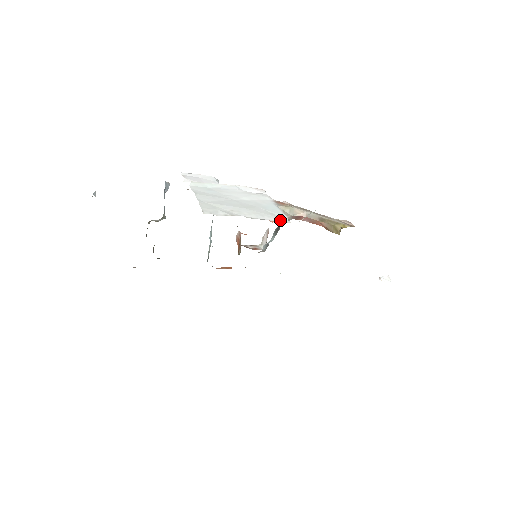
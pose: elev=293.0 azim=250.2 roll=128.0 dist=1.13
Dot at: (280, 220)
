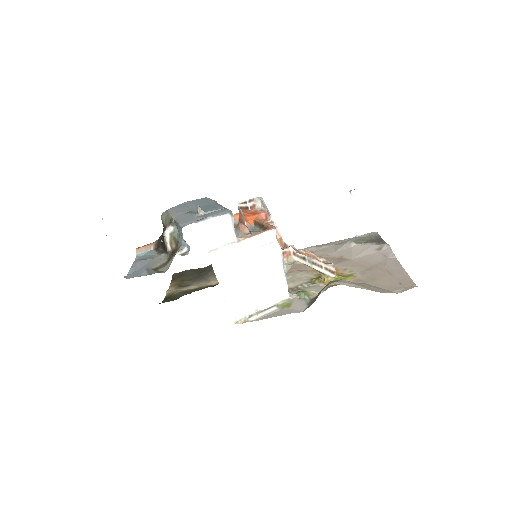
Dot at: (282, 297)
